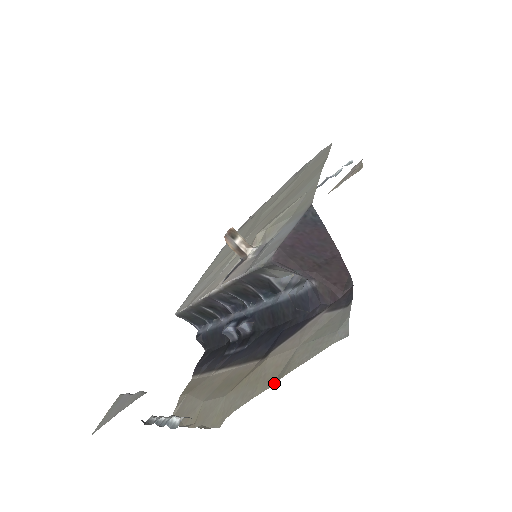
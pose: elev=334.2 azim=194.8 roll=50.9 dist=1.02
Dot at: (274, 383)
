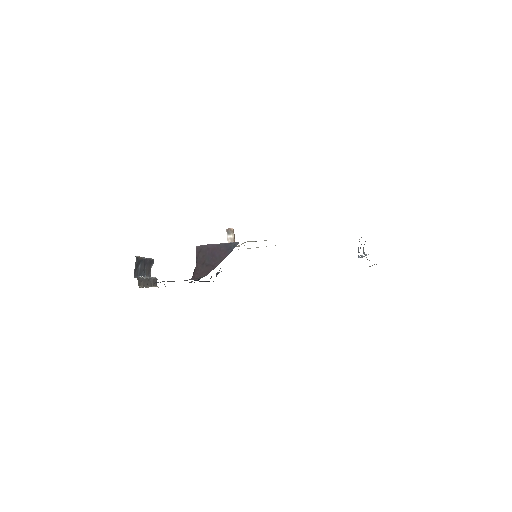
Dot at: occluded
